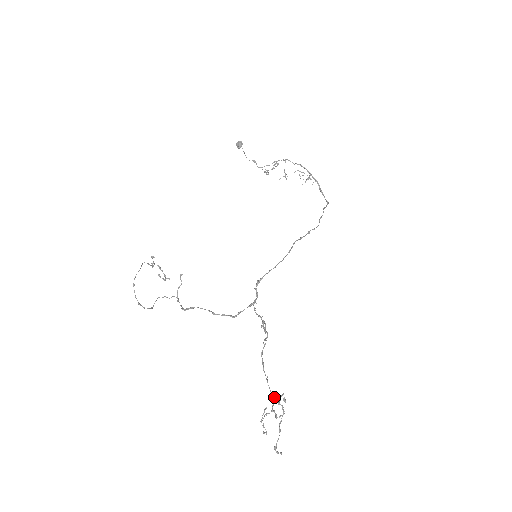
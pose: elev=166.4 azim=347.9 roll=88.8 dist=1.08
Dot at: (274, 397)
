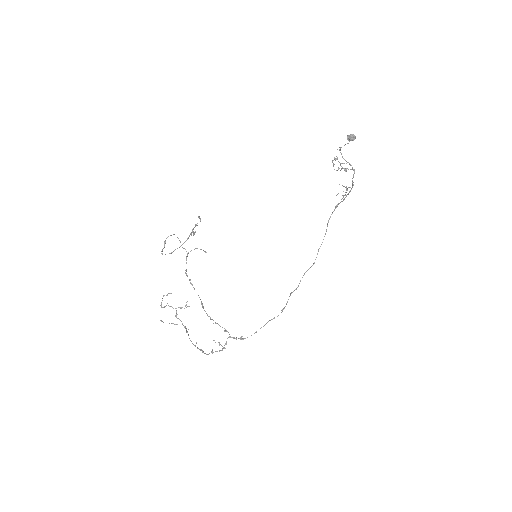
Dot at: occluded
